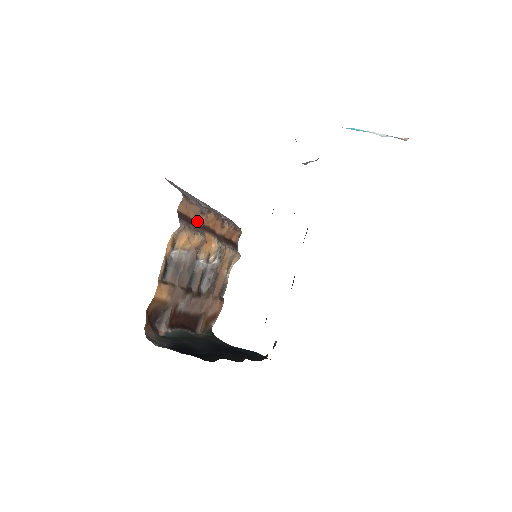
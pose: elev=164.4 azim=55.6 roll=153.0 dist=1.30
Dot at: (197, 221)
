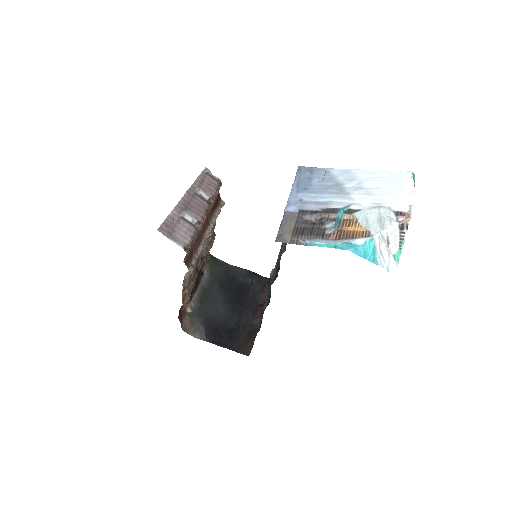
Dot at: (195, 239)
